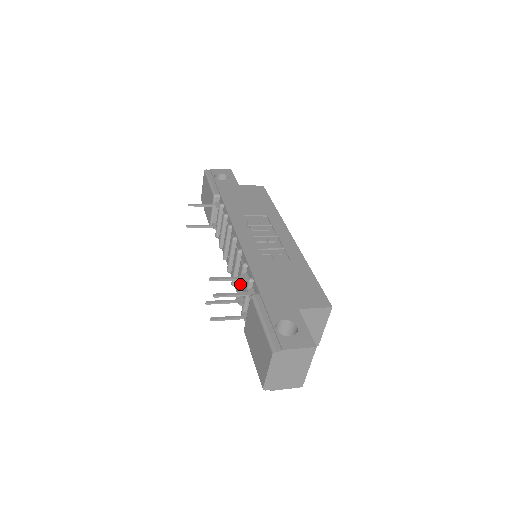
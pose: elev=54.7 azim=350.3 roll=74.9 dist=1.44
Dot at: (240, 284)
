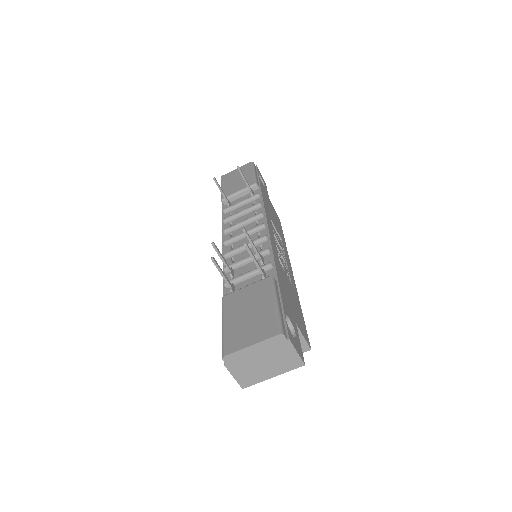
Dot at: (245, 260)
